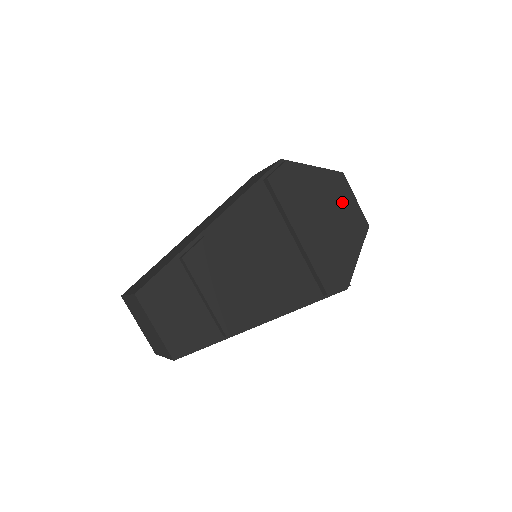
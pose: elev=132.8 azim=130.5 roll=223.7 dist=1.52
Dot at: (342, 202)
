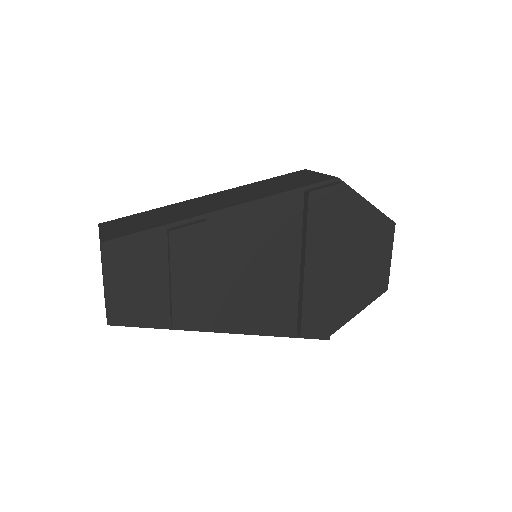
Dot at: (375, 253)
